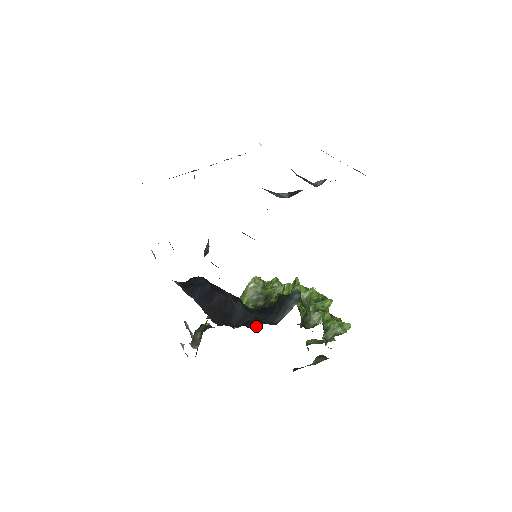
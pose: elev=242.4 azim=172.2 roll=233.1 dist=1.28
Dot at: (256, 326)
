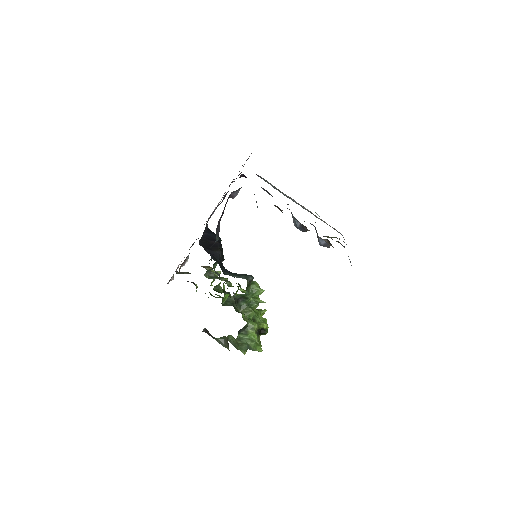
Dot at: (214, 259)
